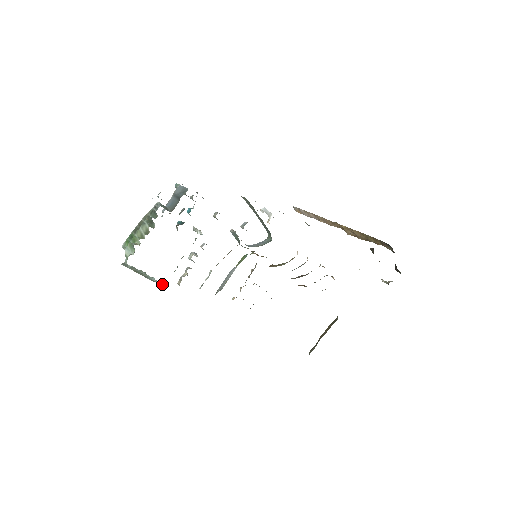
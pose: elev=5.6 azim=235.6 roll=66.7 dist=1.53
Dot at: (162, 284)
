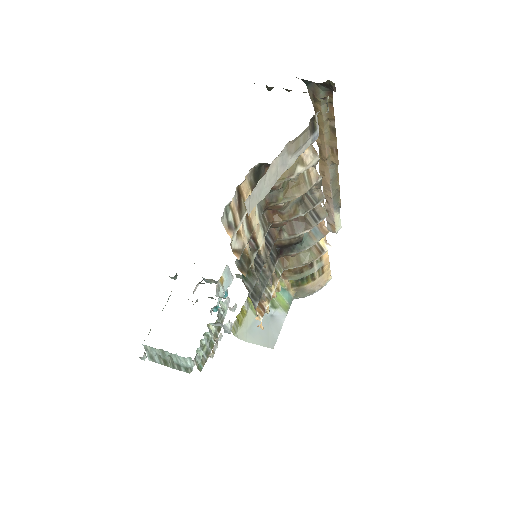
Dot at: (192, 365)
